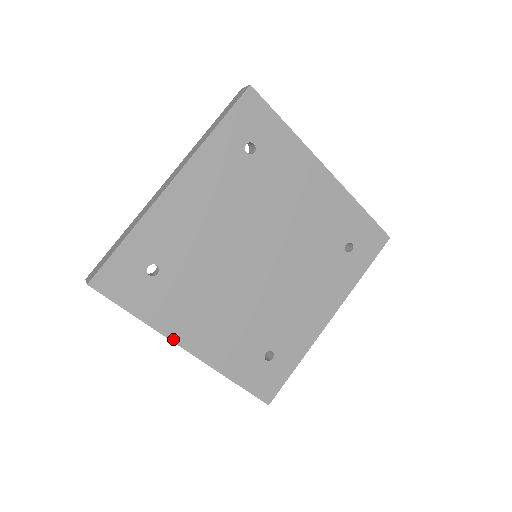
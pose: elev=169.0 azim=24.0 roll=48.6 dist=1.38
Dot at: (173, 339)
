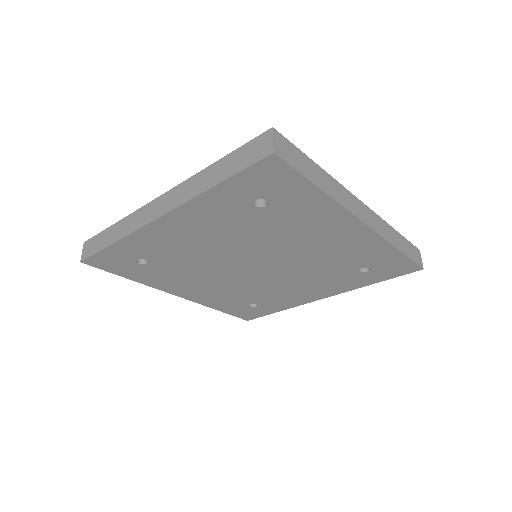
Dot at: (163, 290)
